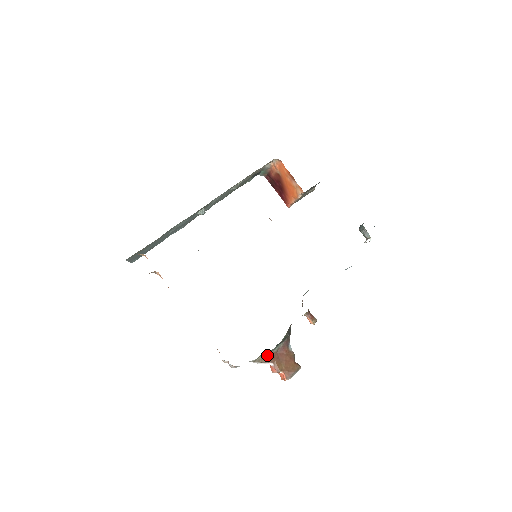
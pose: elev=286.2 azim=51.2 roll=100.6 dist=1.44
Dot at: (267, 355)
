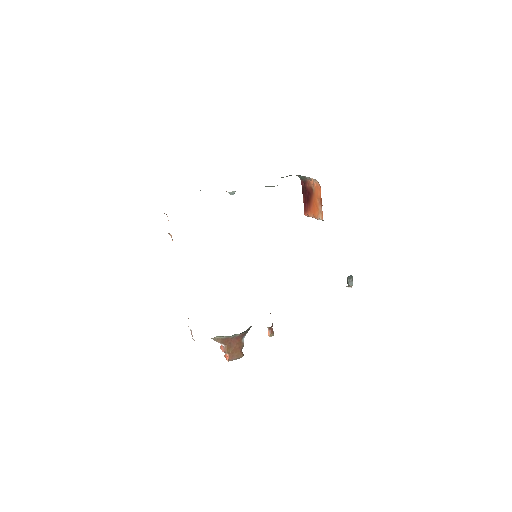
Dot at: (223, 338)
